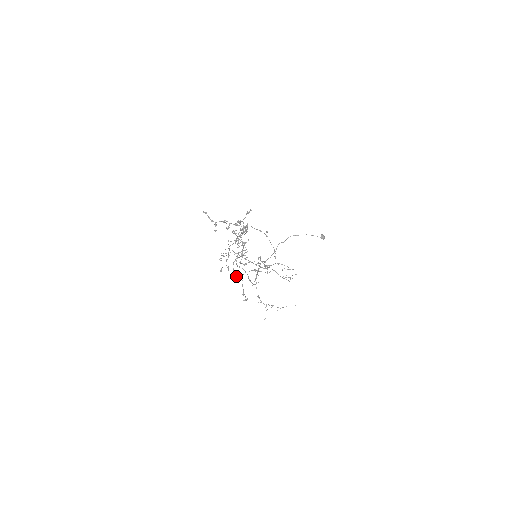
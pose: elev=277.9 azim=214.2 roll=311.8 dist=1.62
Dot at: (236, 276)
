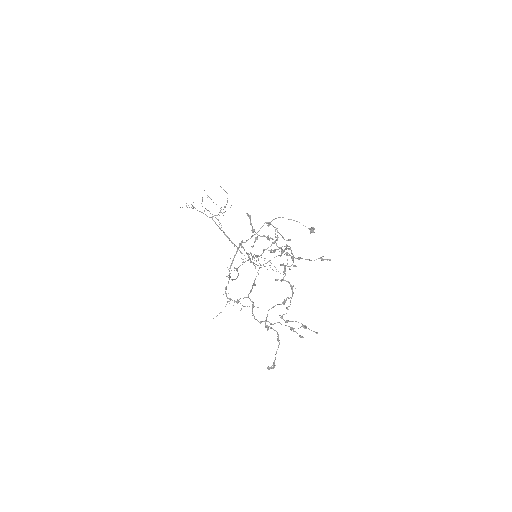
Dot at: (260, 321)
